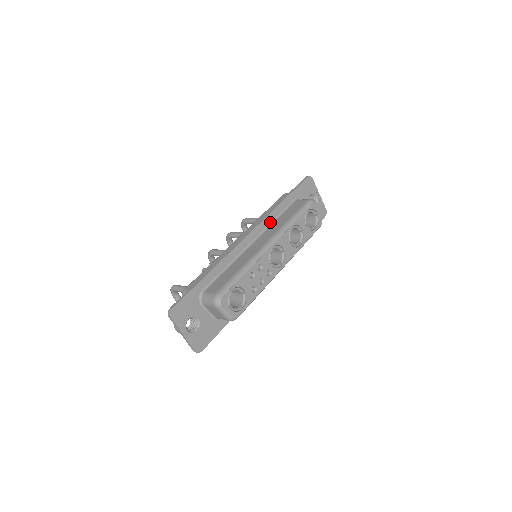
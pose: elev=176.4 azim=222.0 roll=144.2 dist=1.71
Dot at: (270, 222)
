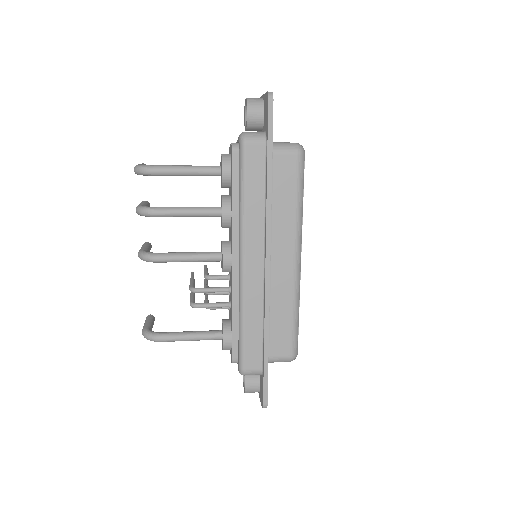
Dot at: occluded
